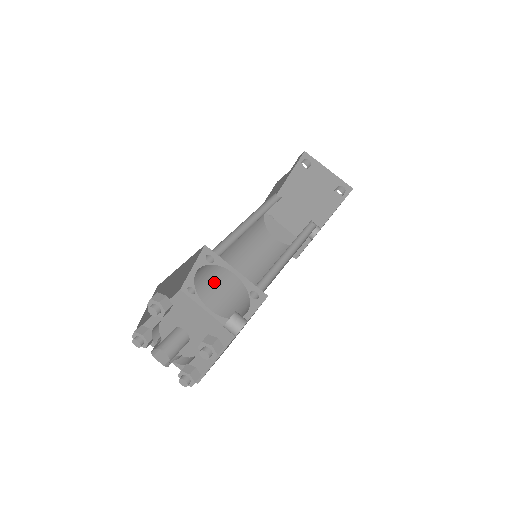
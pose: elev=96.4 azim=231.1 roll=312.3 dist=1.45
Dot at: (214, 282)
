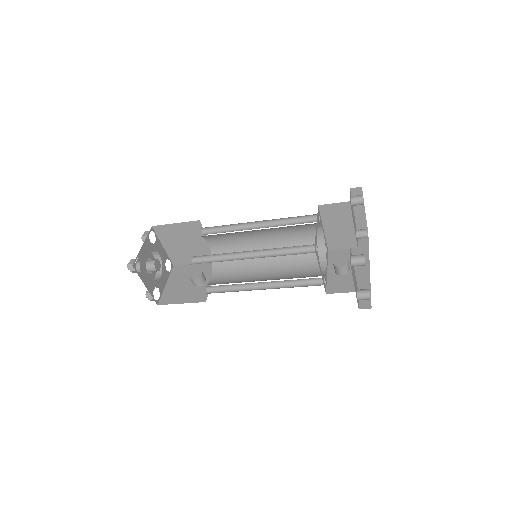
Dot at: (224, 235)
